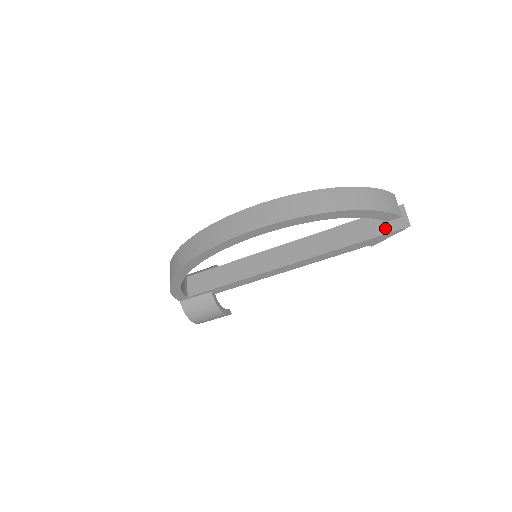
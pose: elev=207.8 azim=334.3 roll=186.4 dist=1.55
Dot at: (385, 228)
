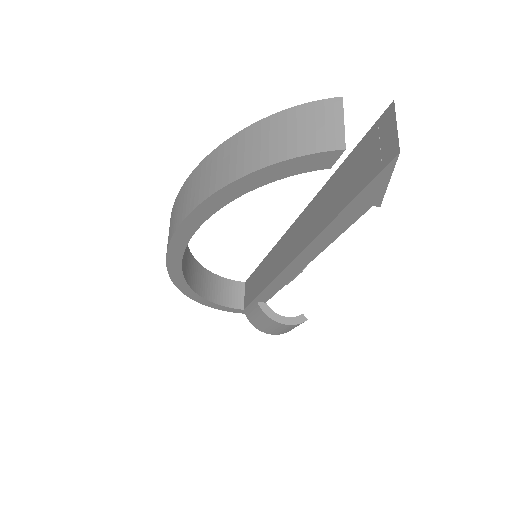
Dot at: (369, 169)
